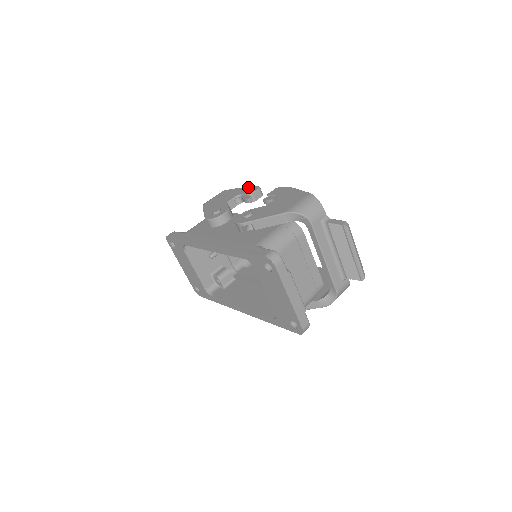
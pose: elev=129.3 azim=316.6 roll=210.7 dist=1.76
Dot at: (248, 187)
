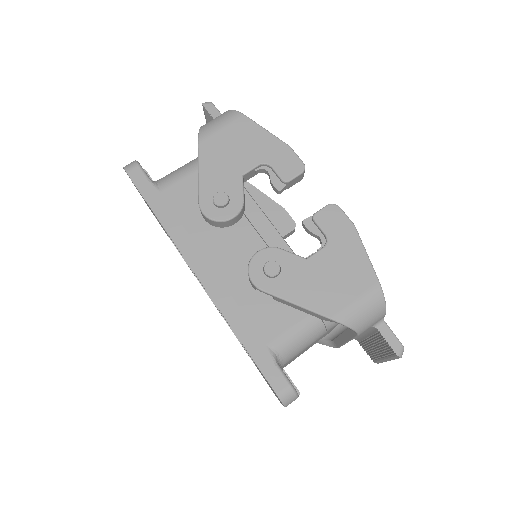
Dot at: (285, 148)
